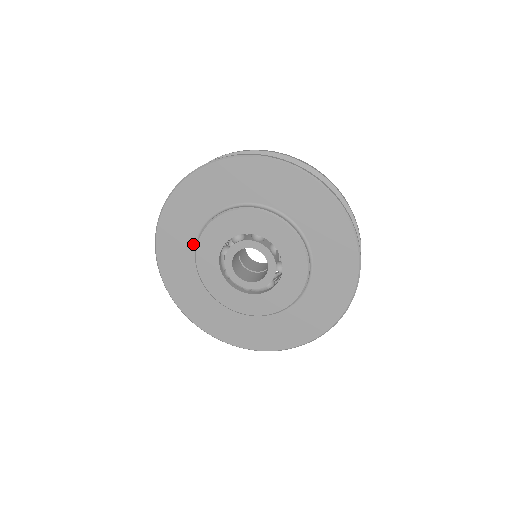
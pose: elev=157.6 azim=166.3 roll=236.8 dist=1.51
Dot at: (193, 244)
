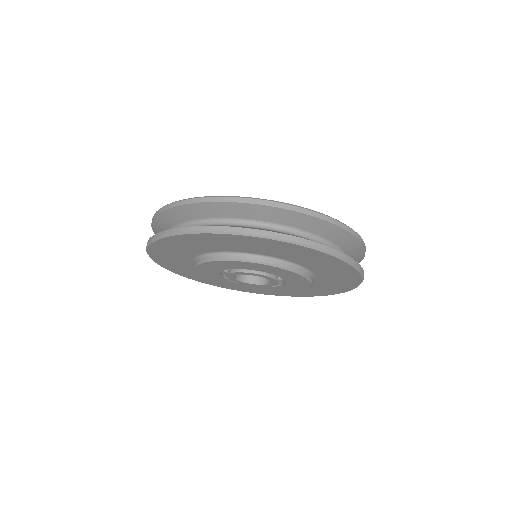
Dot at: (195, 255)
